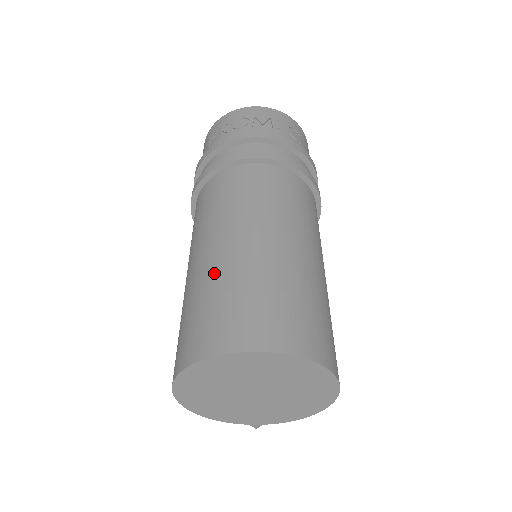
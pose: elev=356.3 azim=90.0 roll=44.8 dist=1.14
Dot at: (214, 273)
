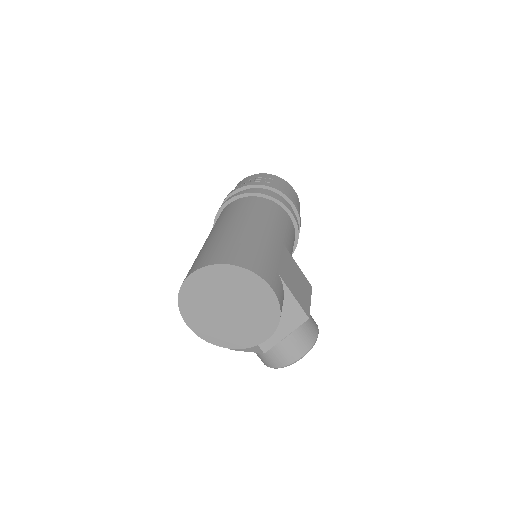
Dot at: occluded
